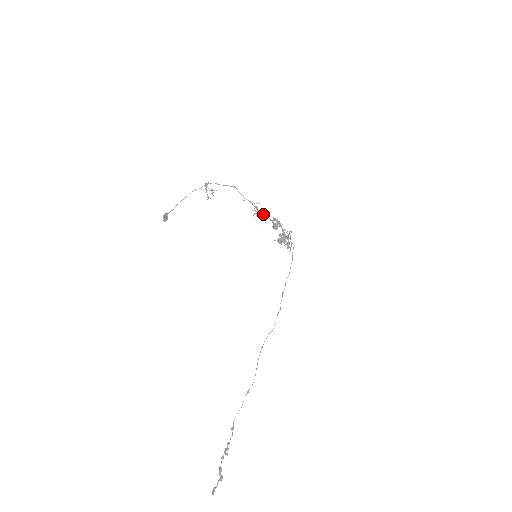
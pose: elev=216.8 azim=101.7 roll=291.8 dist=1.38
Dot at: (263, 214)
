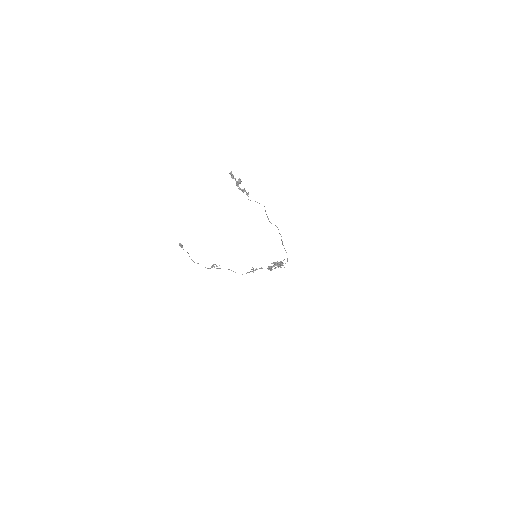
Dot at: occluded
